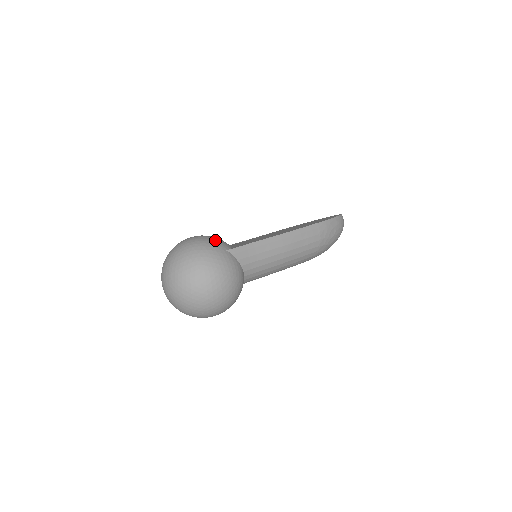
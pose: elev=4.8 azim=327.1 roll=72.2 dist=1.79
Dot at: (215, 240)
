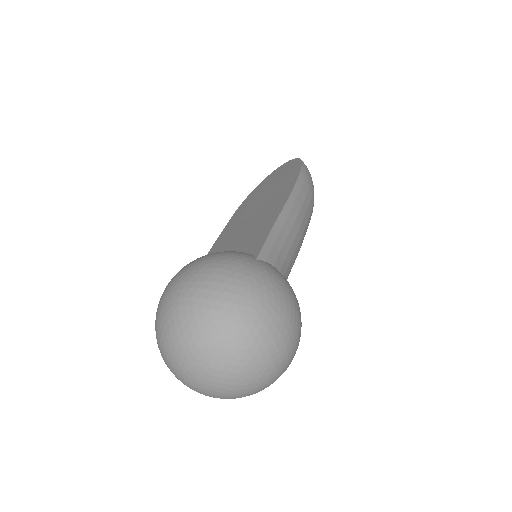
Dot at: (228, 254)
